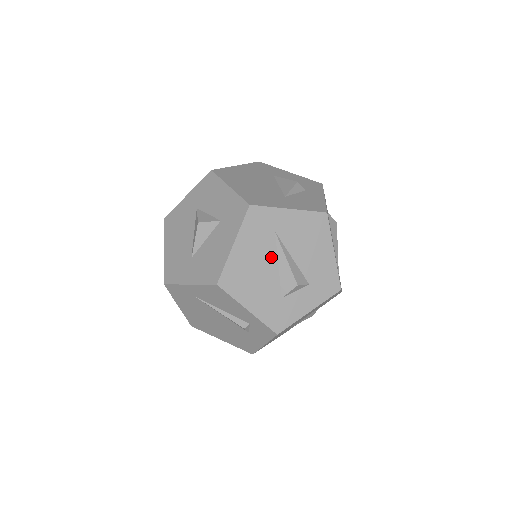
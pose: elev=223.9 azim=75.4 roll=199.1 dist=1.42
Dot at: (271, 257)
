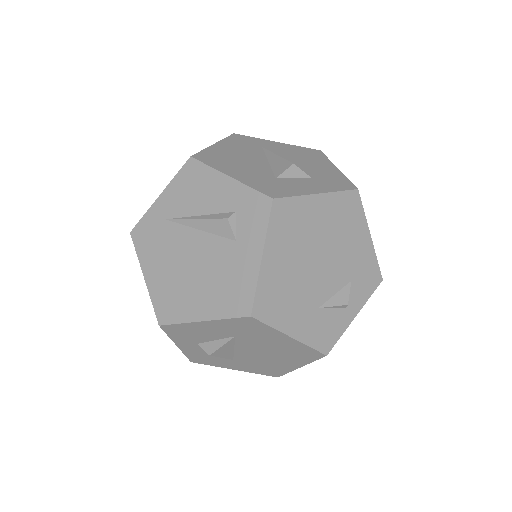
Dot at: (259, 157)
